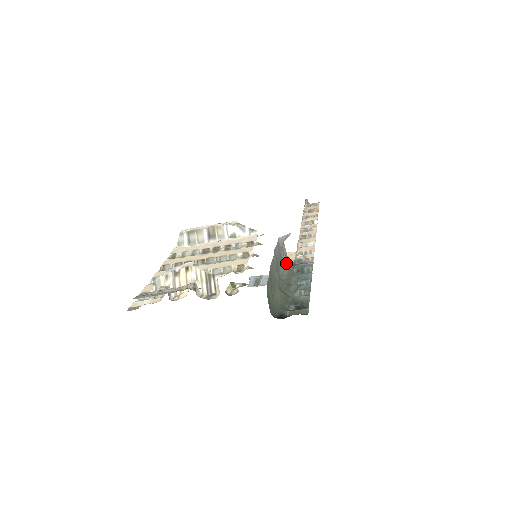
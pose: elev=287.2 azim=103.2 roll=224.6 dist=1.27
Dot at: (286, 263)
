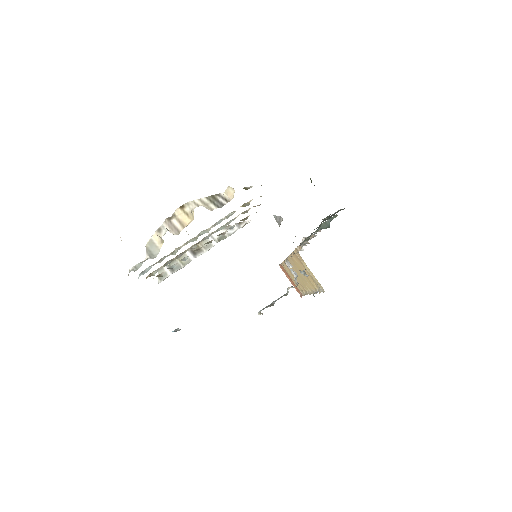
Dot at: occluded
